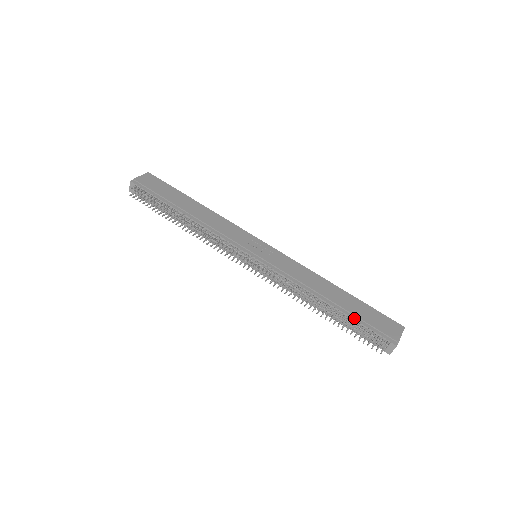
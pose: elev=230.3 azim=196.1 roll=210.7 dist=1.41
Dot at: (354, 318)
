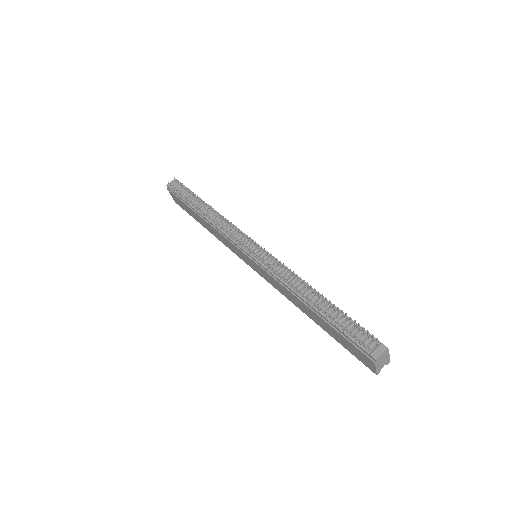
Dot at: occluded
